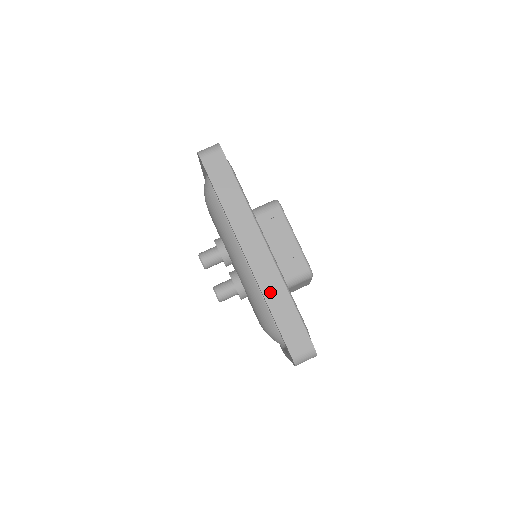
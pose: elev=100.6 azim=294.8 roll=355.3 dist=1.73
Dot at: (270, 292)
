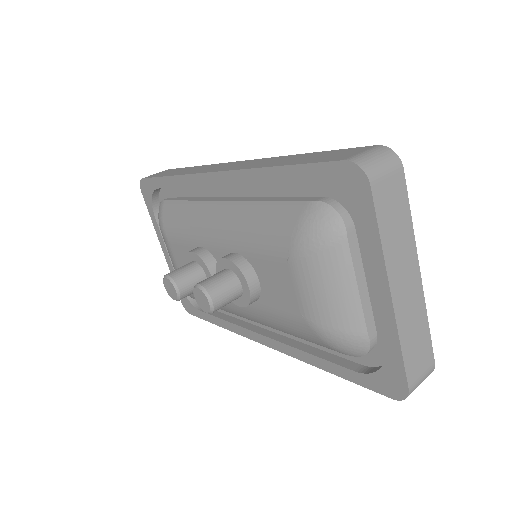
Dot at: (263, 164)
